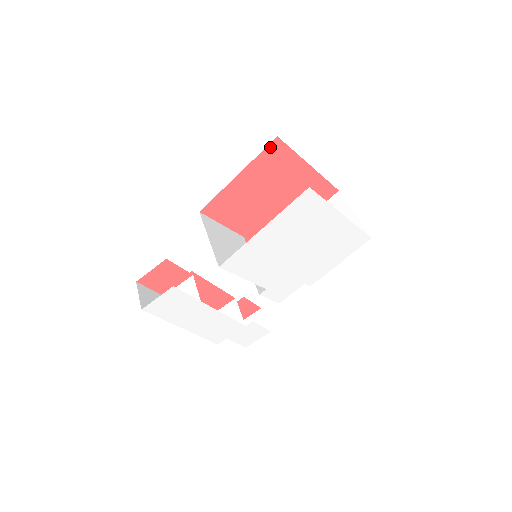
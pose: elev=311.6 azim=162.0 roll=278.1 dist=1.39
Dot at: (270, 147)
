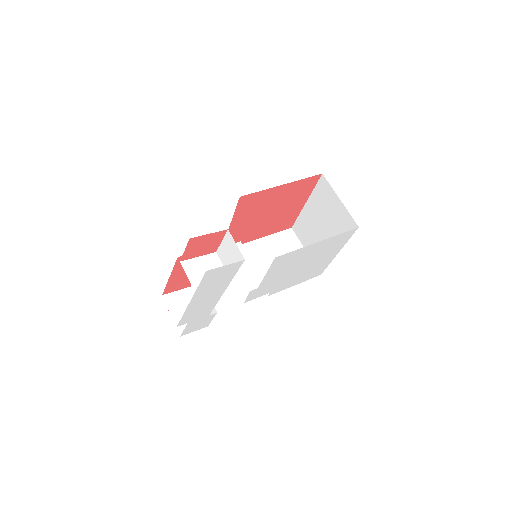
Dot at: (313, 177)
